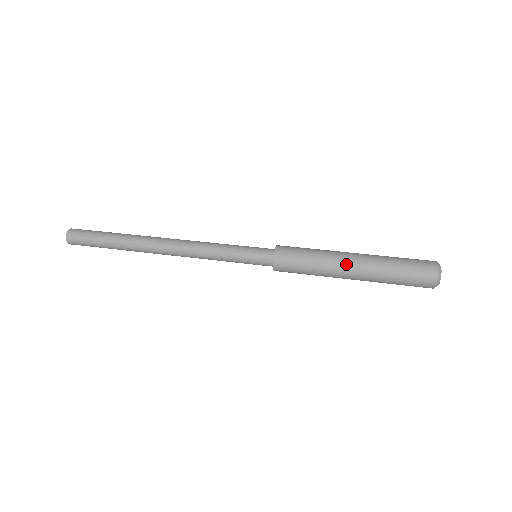
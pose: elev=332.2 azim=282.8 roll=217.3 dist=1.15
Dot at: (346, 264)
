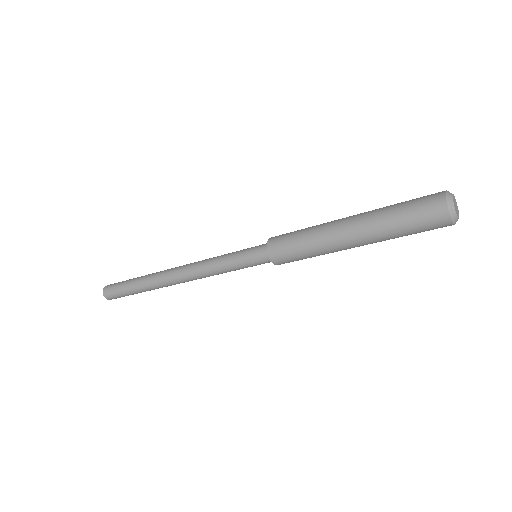
Dot at: (339, 229)
